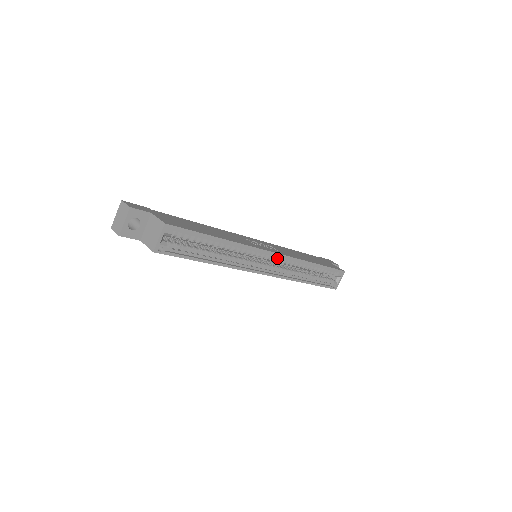
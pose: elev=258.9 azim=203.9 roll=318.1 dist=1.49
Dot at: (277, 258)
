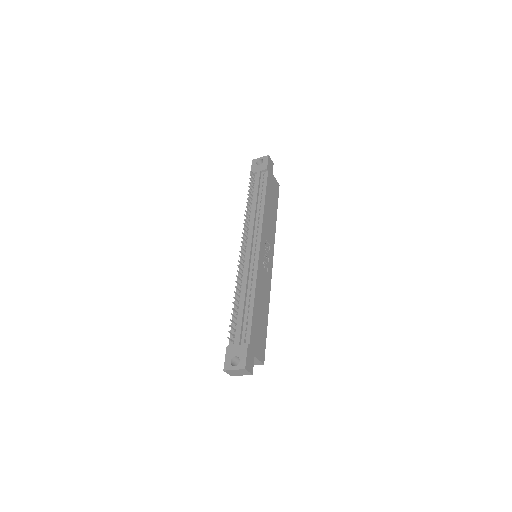
Dot at: occluded
